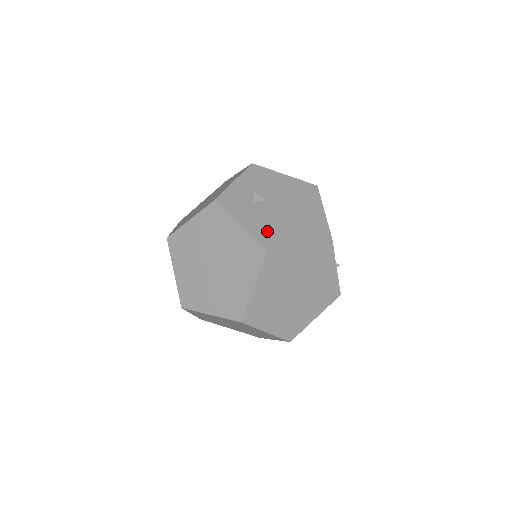
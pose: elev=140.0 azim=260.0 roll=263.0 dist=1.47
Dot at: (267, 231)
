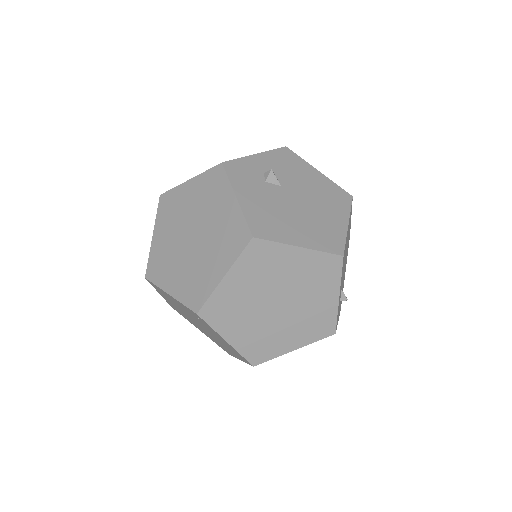
Dot at: (266, 216)
